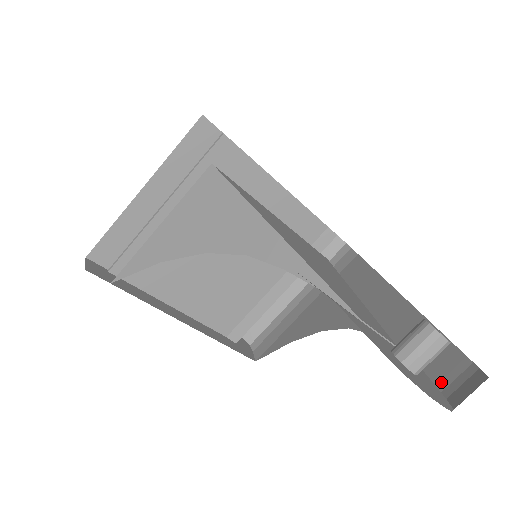
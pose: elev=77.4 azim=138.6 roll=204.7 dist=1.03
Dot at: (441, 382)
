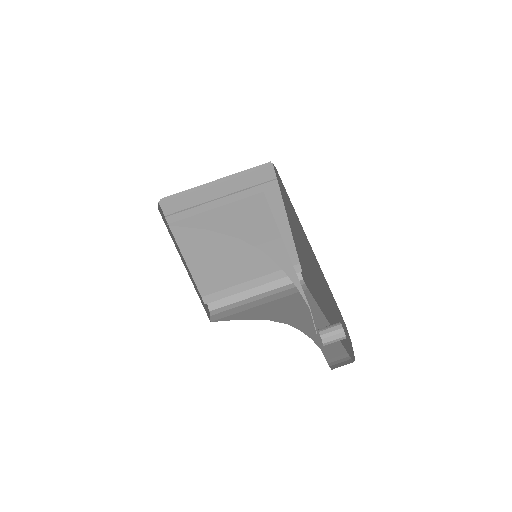
Dot at: (330, 360)
